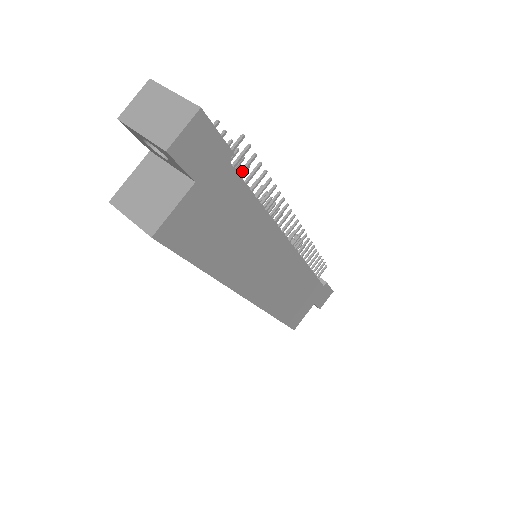
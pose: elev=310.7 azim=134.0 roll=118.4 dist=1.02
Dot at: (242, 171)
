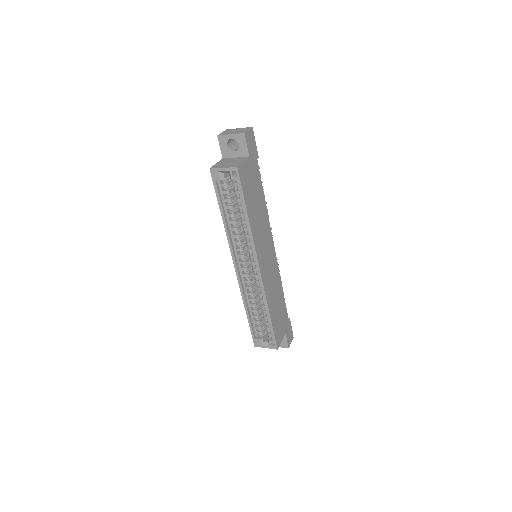
Dot at: occluded
